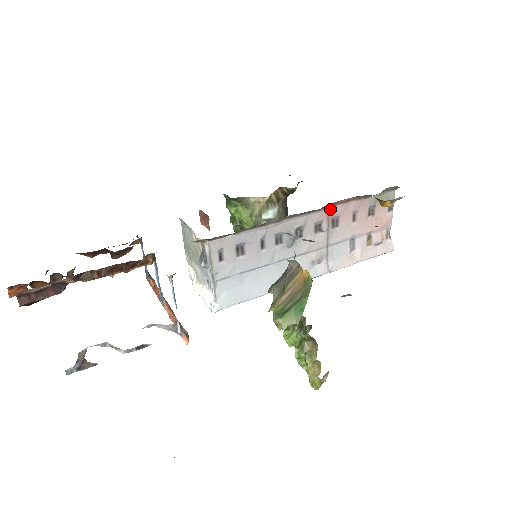
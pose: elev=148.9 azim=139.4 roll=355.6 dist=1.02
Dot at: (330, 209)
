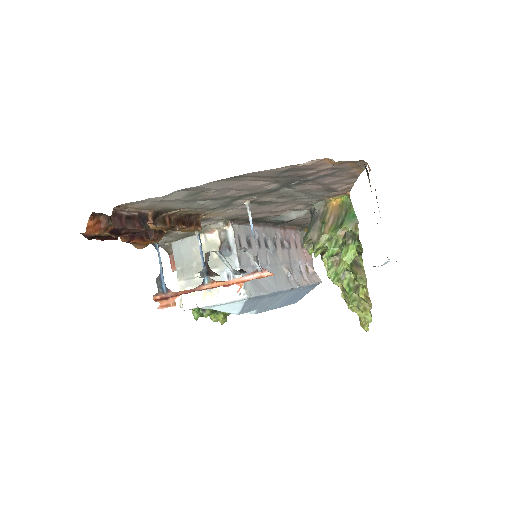
Dot at: (284, 231)
